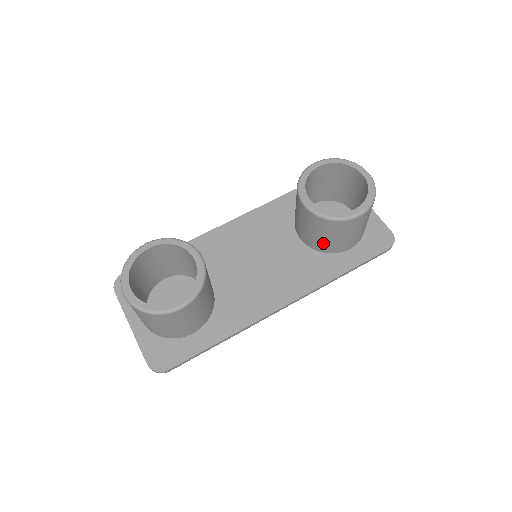
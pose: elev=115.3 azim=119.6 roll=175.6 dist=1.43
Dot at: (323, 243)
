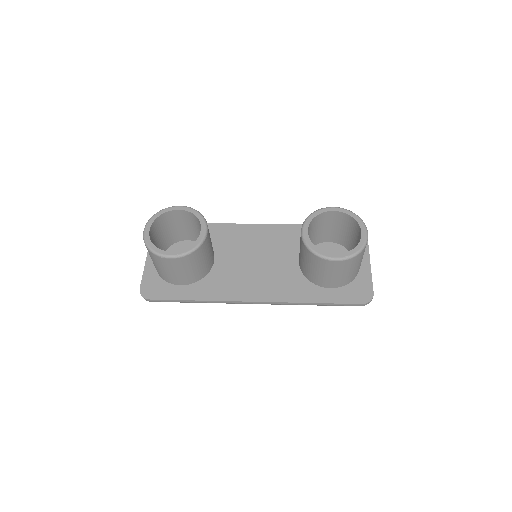
Dot at: (308, 271)
